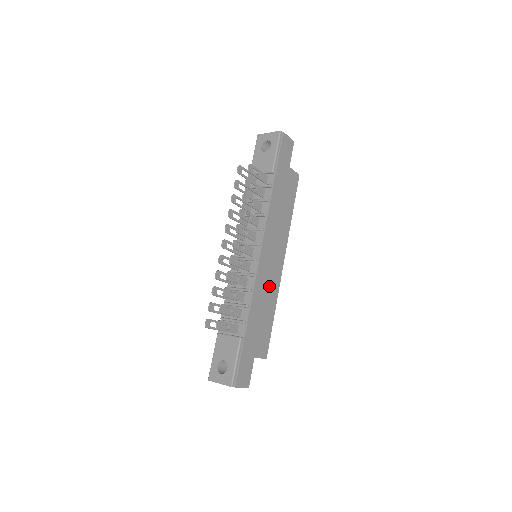
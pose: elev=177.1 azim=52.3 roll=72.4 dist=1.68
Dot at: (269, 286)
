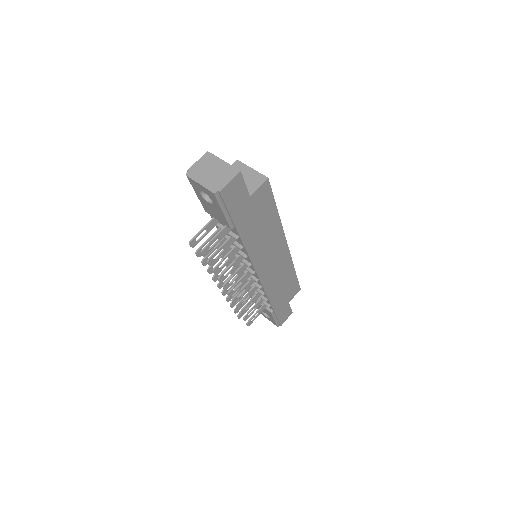
Dot at: (280, 272)
